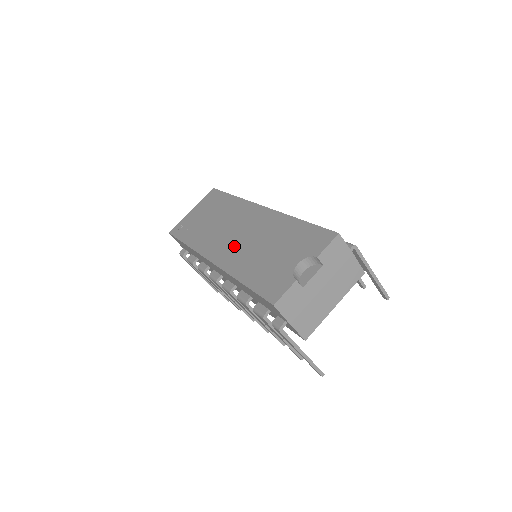
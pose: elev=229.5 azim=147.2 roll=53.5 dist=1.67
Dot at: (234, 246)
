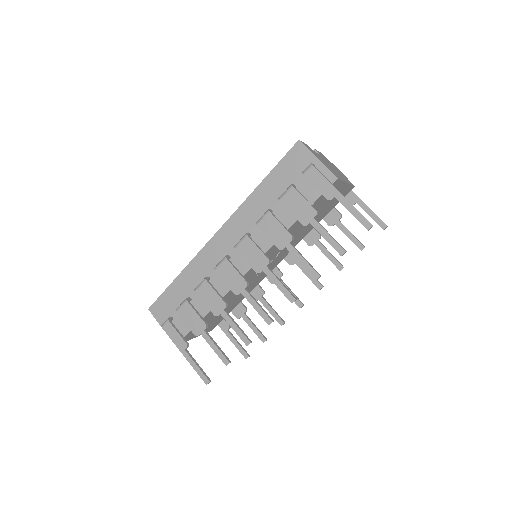
Dot at: occluded
